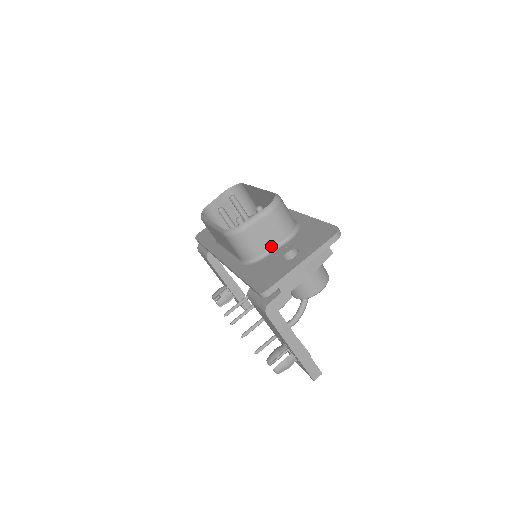
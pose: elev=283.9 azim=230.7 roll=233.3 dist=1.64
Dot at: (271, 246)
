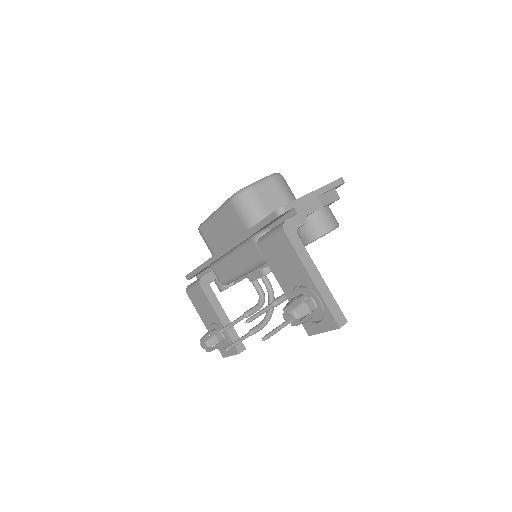
Dot at: occluded
